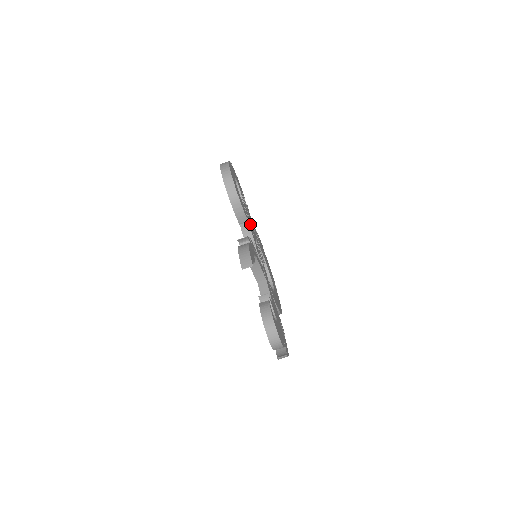
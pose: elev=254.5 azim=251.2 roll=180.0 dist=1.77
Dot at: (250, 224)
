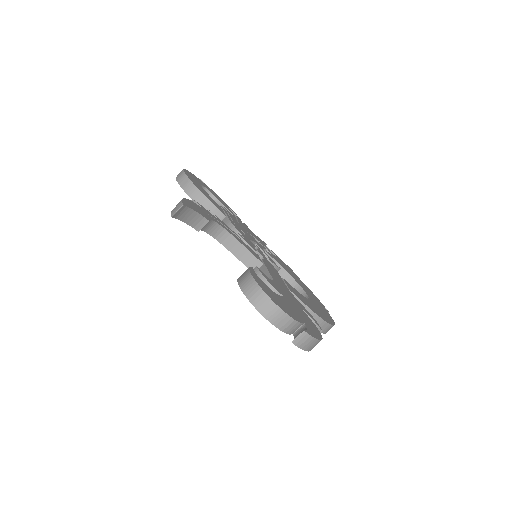
Dot at: (237, 225)
